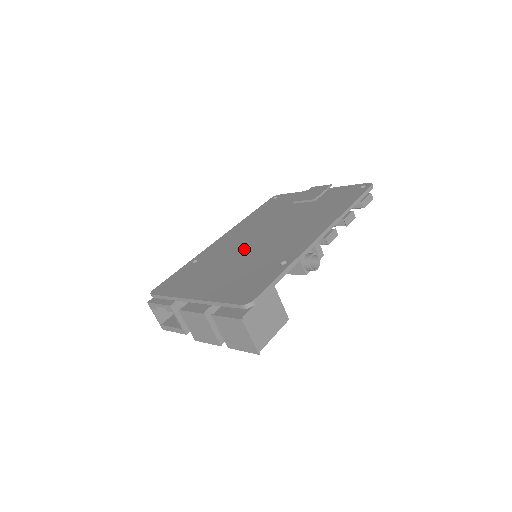
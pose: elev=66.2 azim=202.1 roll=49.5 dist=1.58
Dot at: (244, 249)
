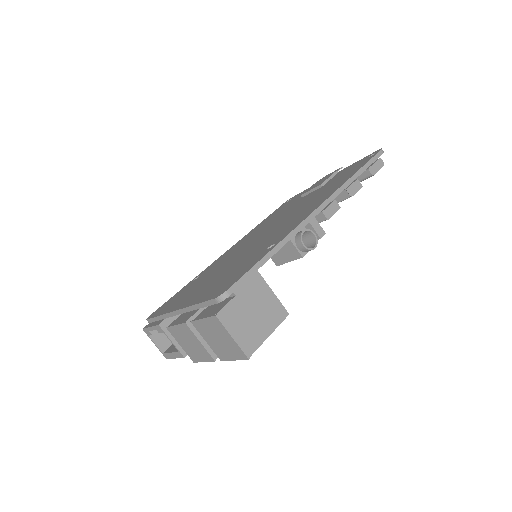
Dot at: (241, 251)
